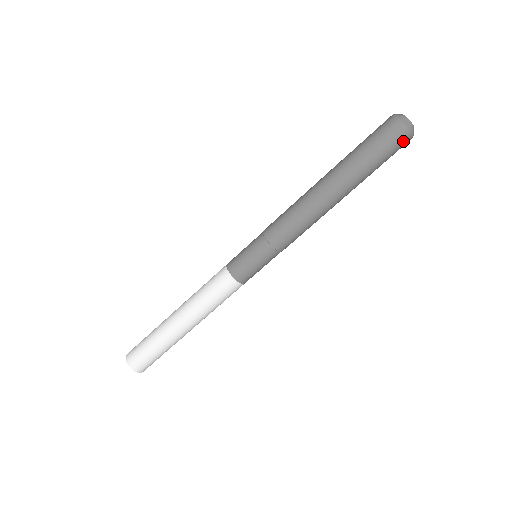
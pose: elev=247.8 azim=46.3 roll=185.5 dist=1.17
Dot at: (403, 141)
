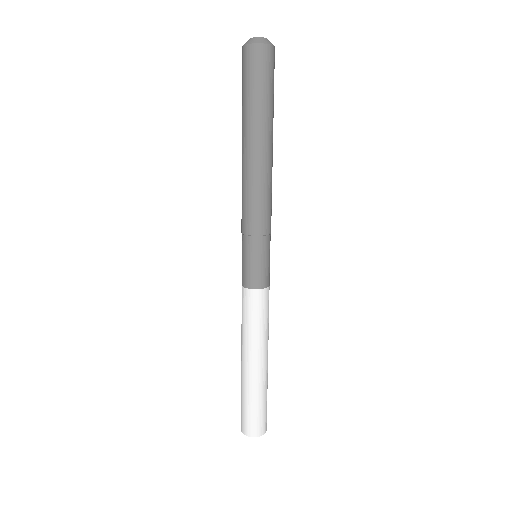
Dot at: (272, 58)
